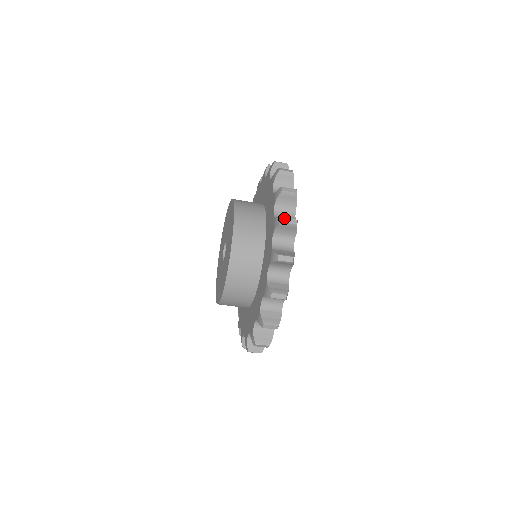
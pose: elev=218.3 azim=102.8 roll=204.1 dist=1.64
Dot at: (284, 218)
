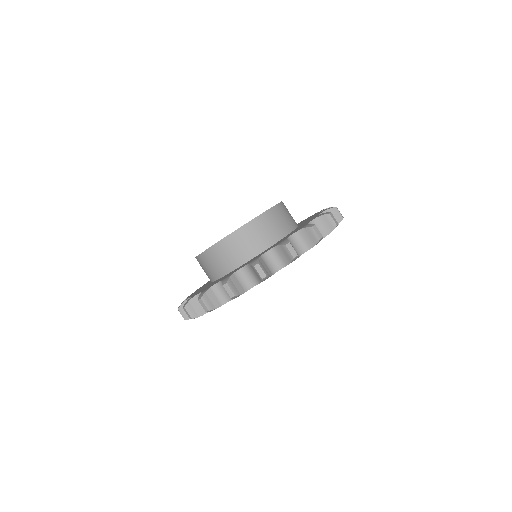
Dot at: (332, 214)
